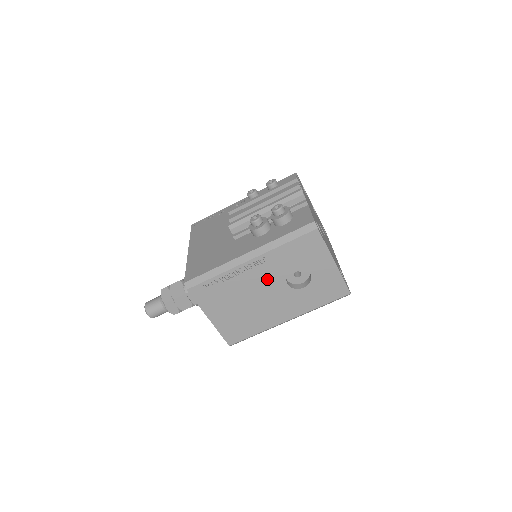
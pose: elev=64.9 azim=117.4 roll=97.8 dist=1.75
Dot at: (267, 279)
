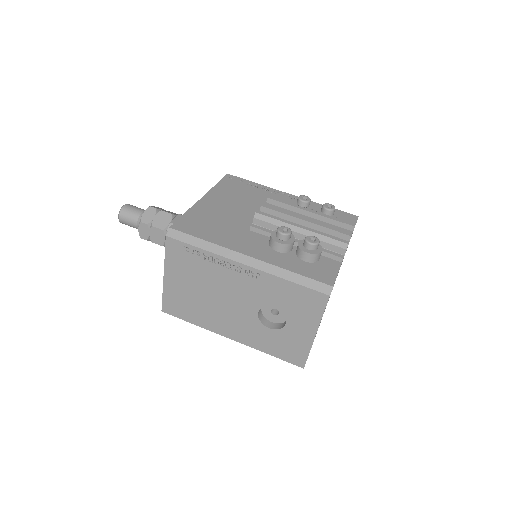
Dot at: (245, 293)
